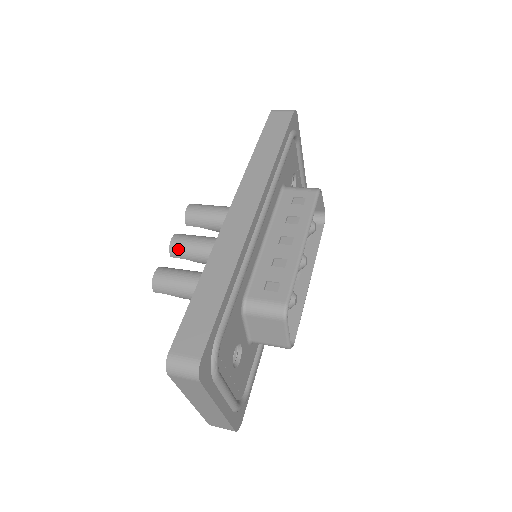
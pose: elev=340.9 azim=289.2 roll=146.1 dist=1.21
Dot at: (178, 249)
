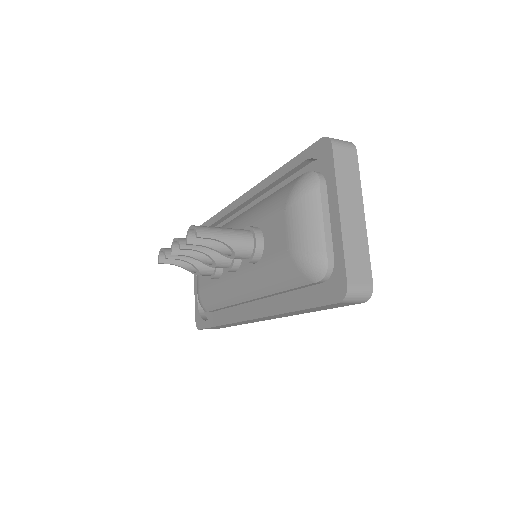
Dot at: occluded
